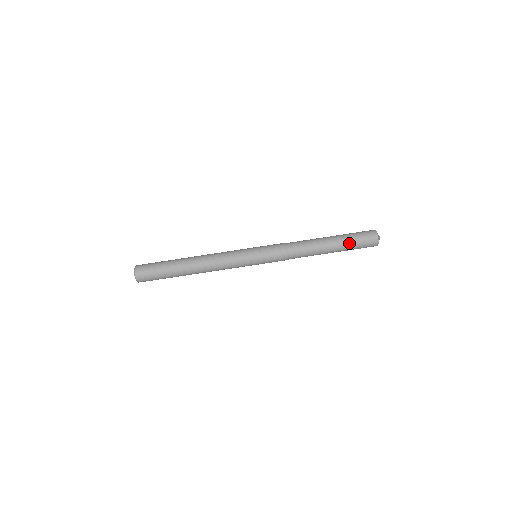
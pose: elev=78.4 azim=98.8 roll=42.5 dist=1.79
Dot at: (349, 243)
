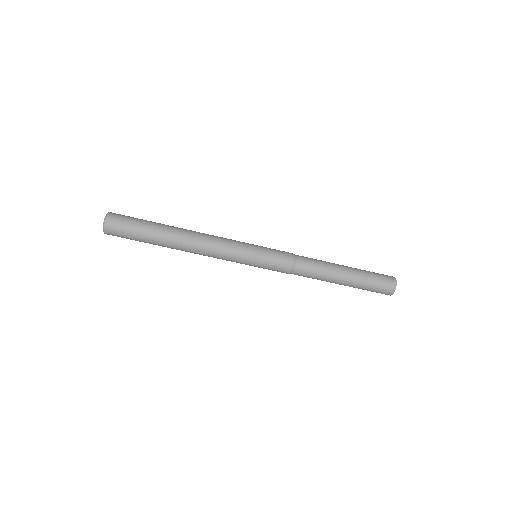
Dot at: (364, 281)
